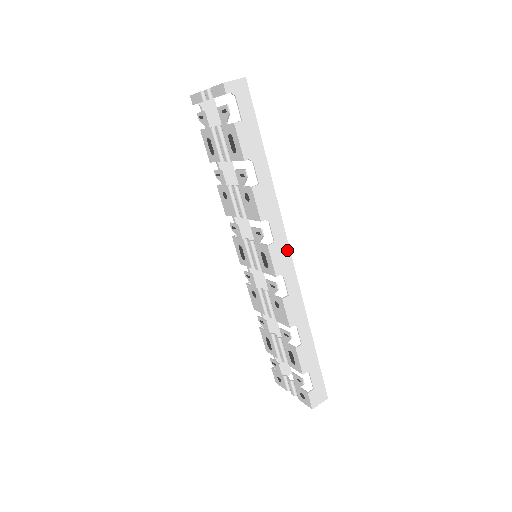
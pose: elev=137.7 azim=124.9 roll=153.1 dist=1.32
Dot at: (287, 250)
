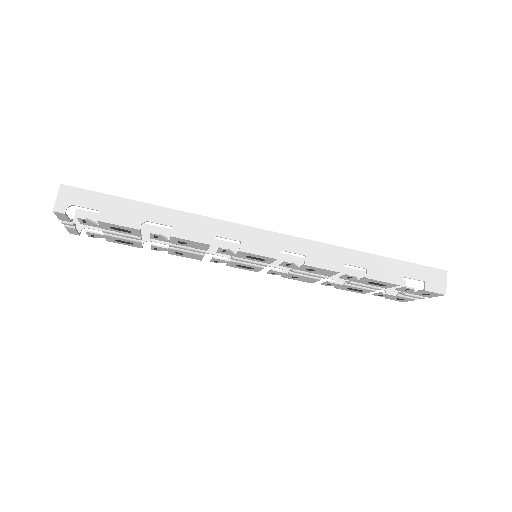
Dot at: (258, 232)
